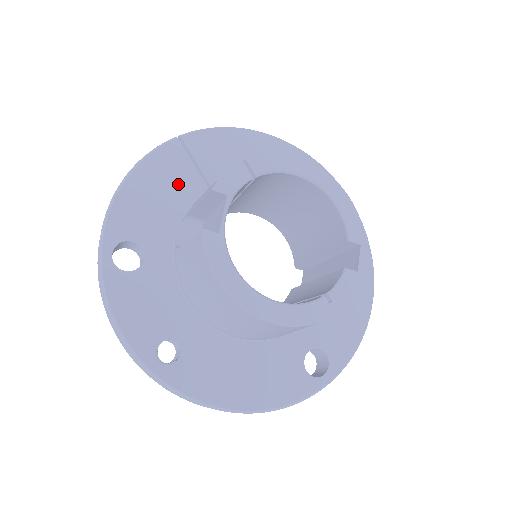
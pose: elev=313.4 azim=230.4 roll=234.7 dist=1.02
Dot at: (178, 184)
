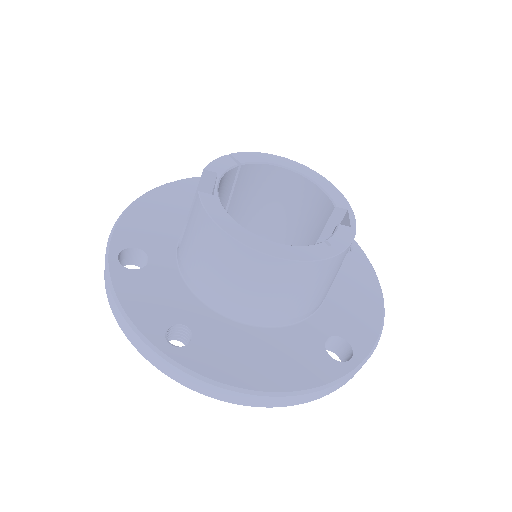
Dot at: (176, 210)
